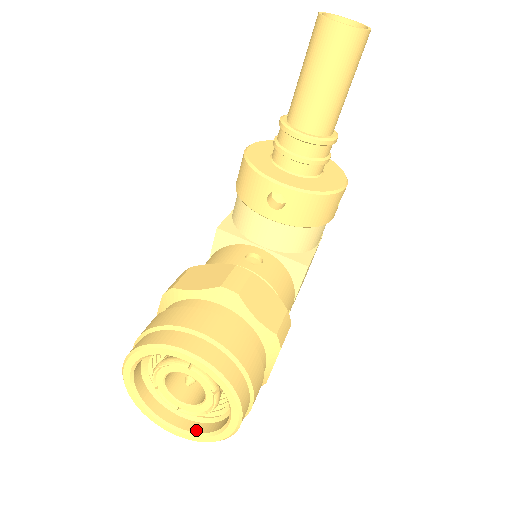
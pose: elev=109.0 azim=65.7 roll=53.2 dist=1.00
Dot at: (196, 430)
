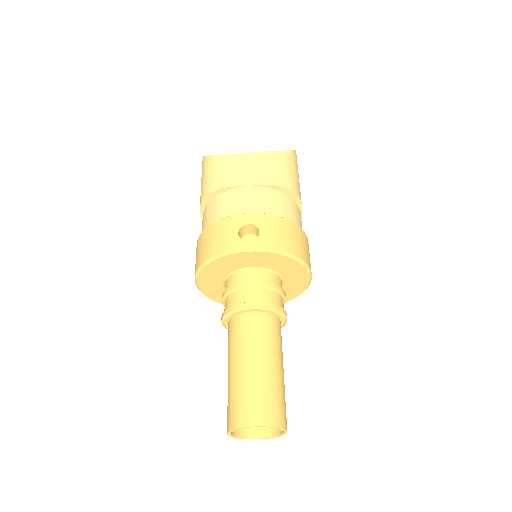
Dot at: occluded
